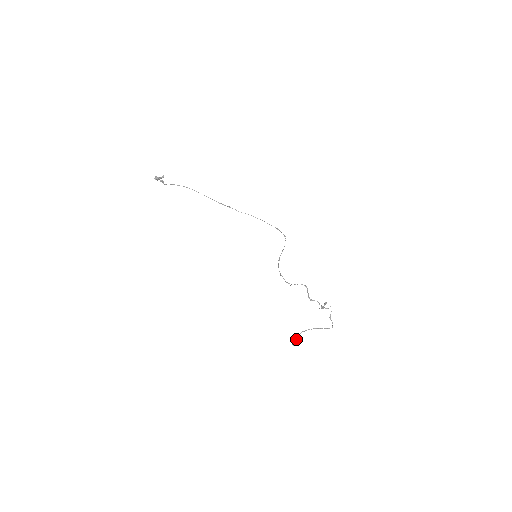
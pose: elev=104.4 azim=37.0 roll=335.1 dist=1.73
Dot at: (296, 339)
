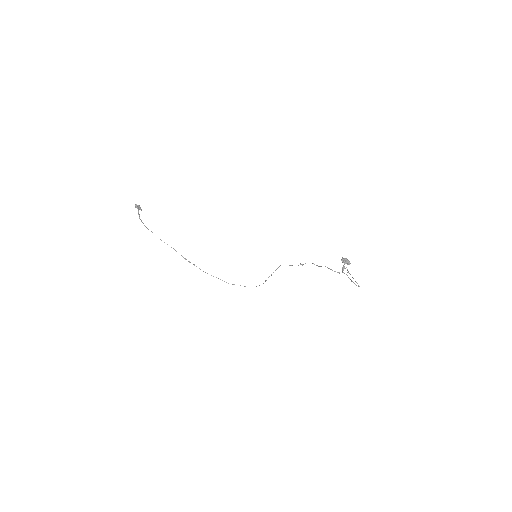
Dot at: occluded
